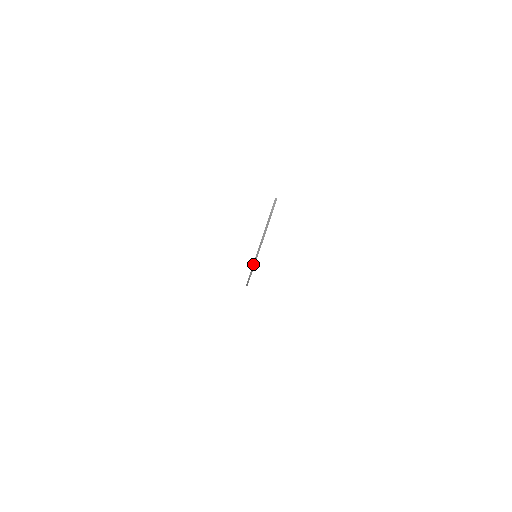
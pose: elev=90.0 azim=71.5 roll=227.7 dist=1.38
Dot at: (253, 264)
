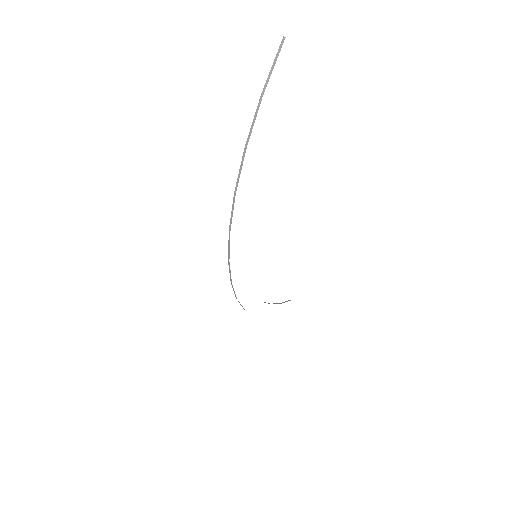
Dot at: (243, 155)
